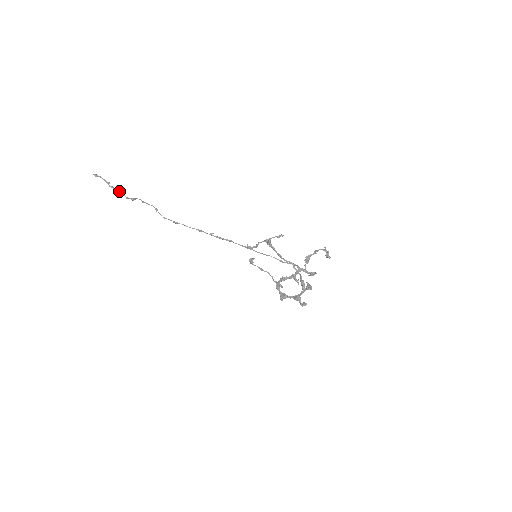
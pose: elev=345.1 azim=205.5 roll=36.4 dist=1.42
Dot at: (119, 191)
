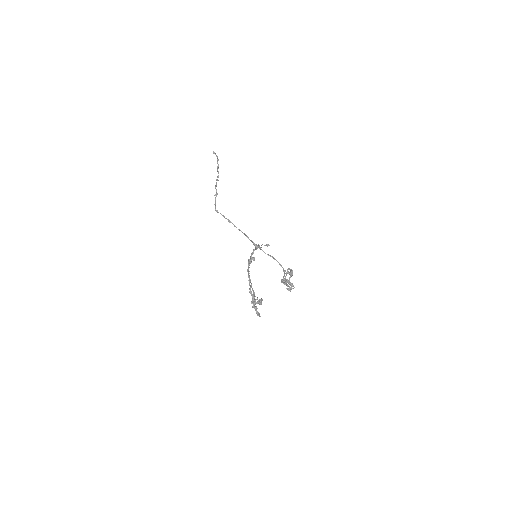
Dot at: occluded
